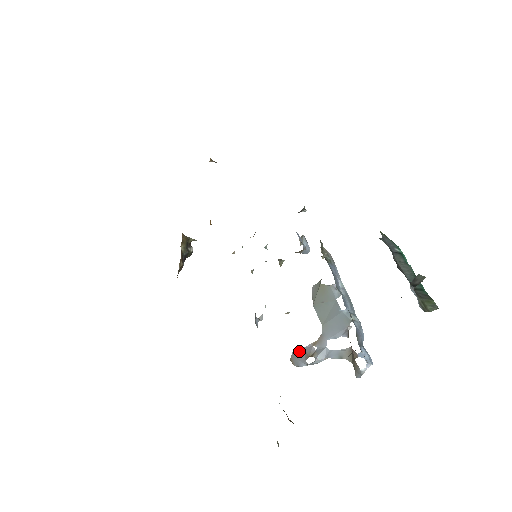
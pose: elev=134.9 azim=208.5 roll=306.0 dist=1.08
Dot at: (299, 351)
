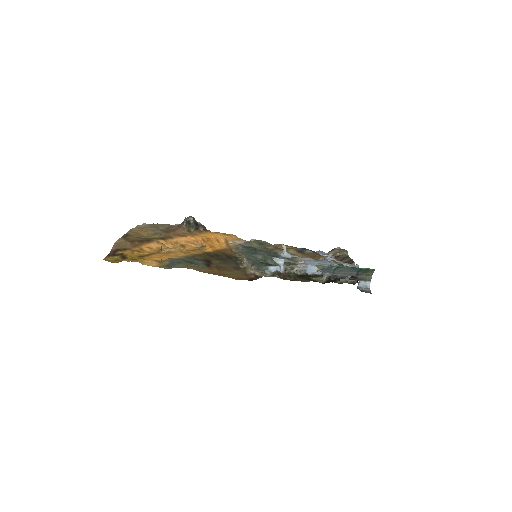
Dot at: occluded
